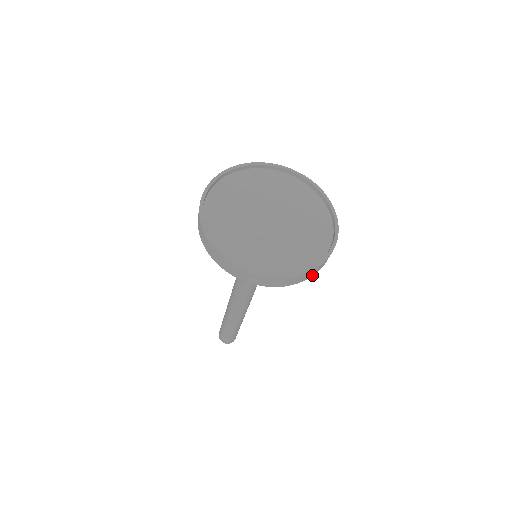
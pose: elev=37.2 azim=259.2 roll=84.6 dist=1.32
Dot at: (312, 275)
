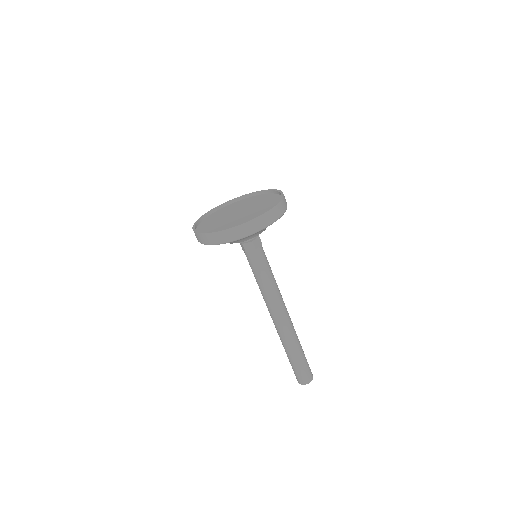
Dot at: (264, 225)
